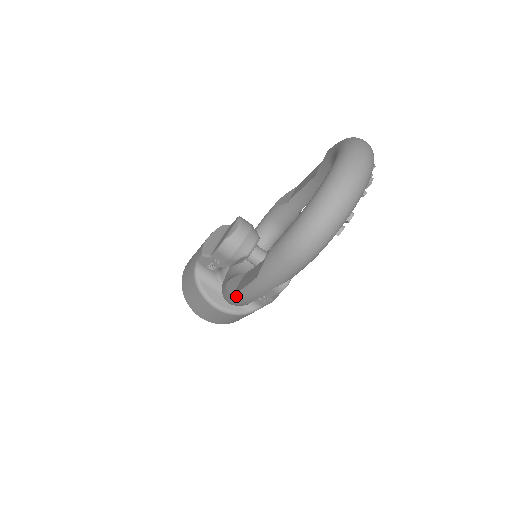
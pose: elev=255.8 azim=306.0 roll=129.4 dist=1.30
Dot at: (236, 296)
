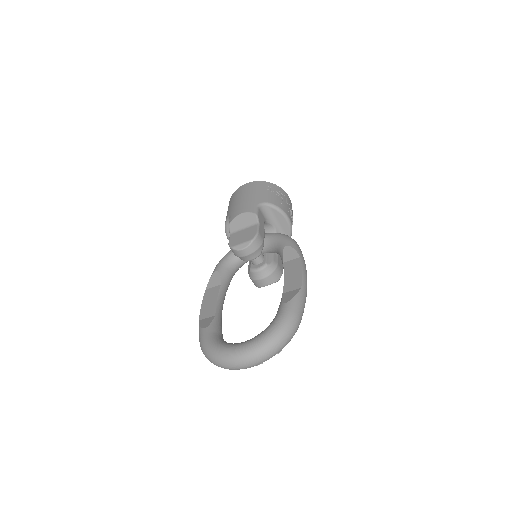
Dot at: (205, 294)
